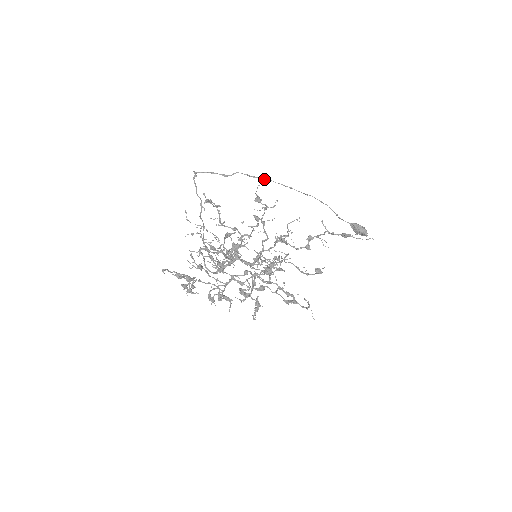
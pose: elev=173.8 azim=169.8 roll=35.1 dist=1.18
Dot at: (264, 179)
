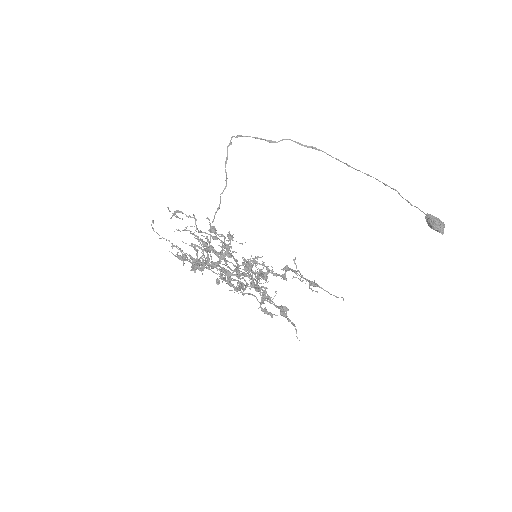
Dot at: occluded
